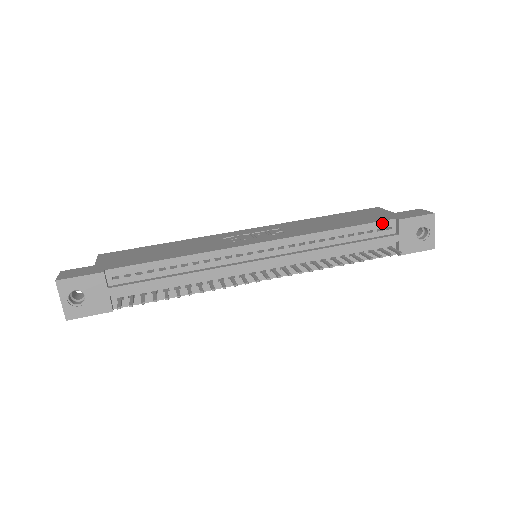
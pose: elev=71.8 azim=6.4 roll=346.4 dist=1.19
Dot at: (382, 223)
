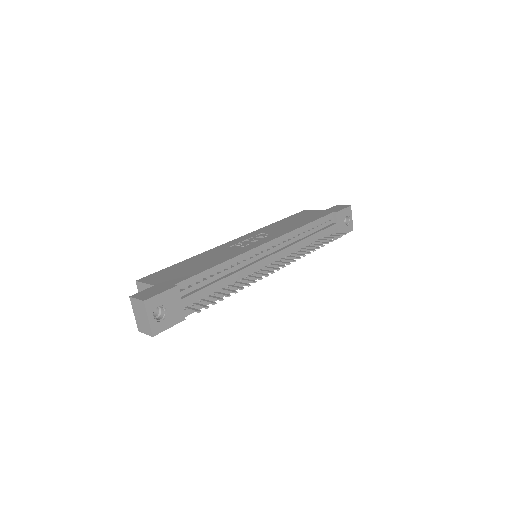
Dot at: (327, 217)
